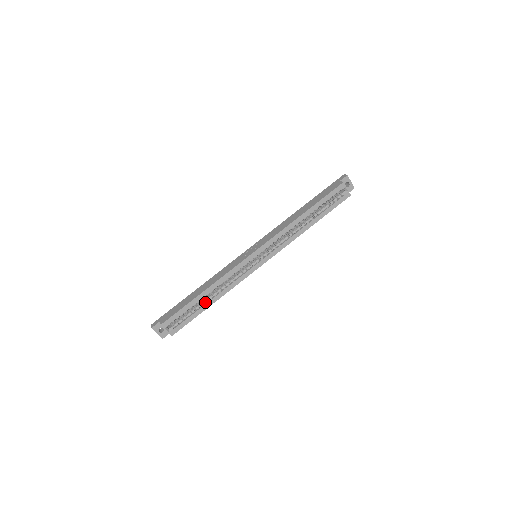
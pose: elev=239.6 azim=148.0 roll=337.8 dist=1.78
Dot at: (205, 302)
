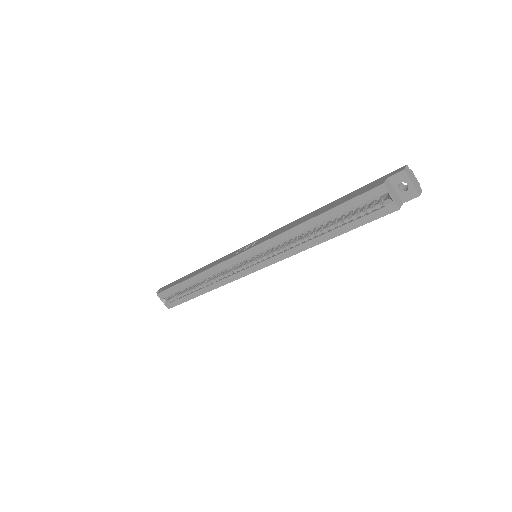
Dot at: (196, 289)
